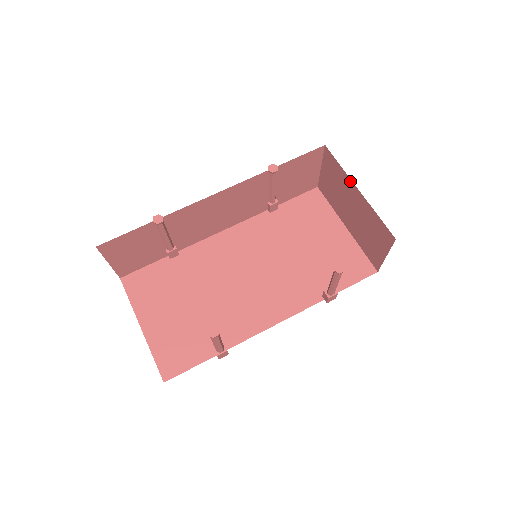
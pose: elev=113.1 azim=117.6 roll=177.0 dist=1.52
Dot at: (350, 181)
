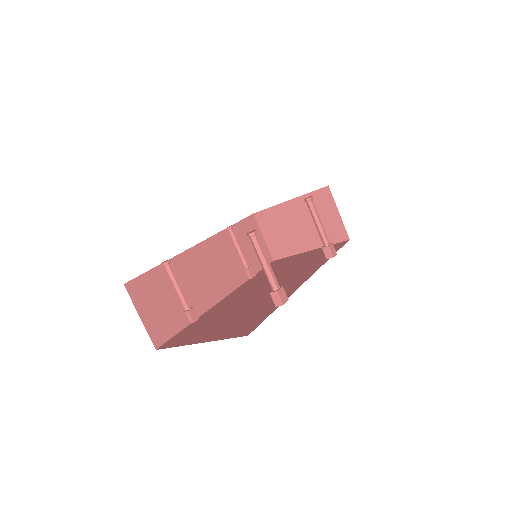
Dot at: (281, 205)
